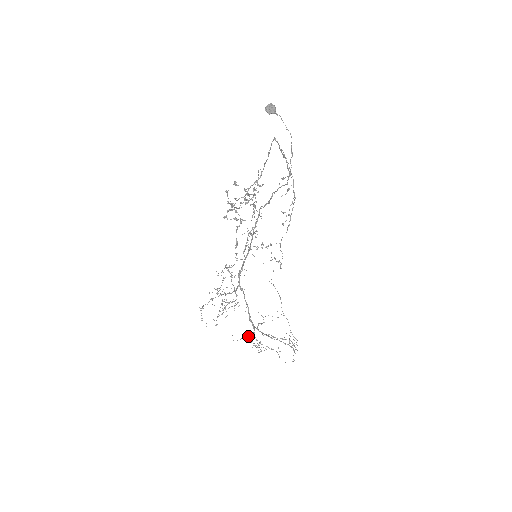
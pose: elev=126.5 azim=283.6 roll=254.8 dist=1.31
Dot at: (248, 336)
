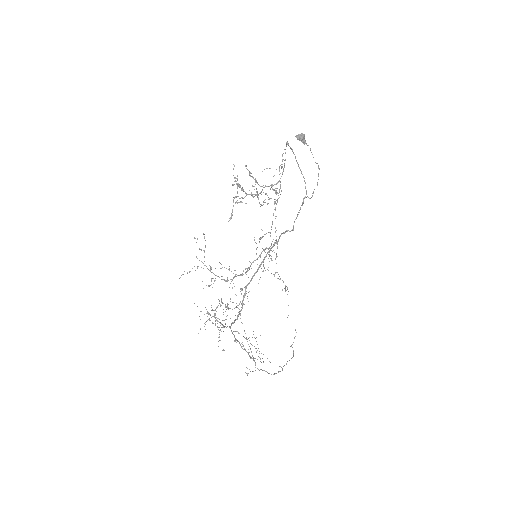
Dot at: (212, 316)
